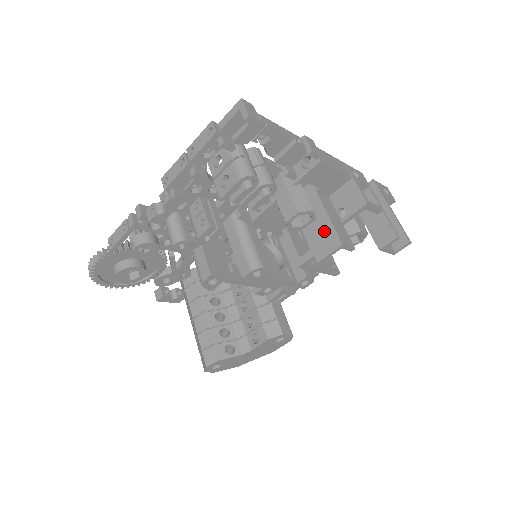
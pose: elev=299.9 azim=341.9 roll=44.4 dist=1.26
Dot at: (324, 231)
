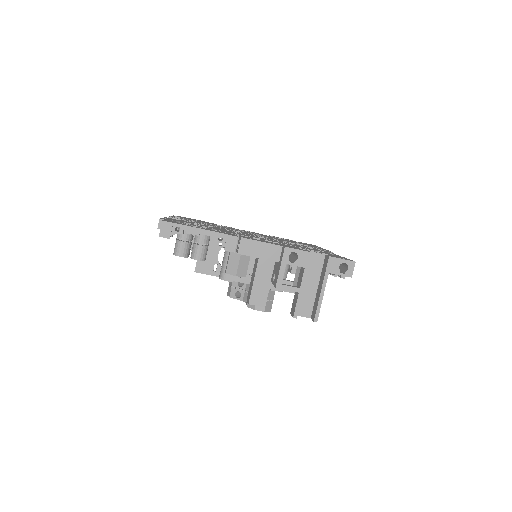
Dot at: (251, 286)
